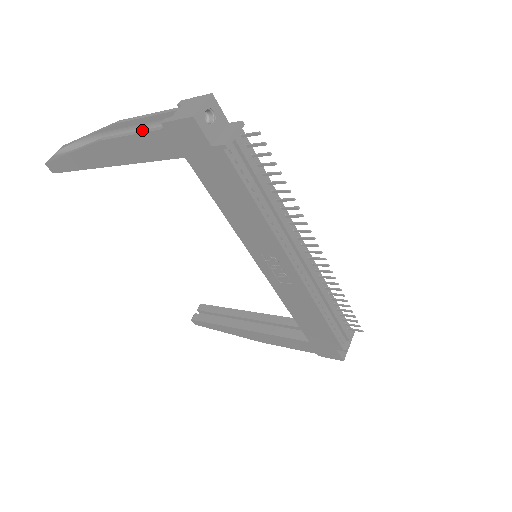
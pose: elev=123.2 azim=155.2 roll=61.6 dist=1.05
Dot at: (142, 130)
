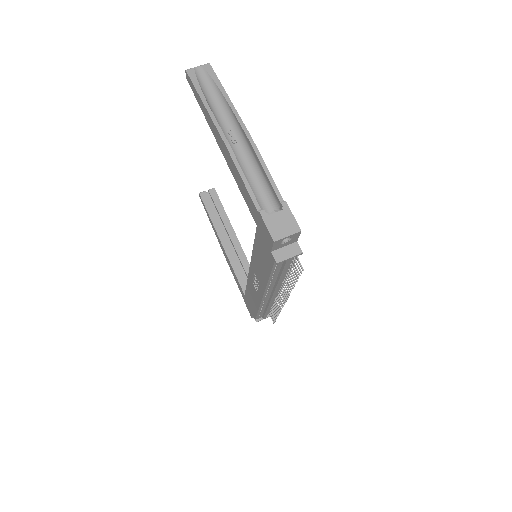
Dot at: (250, 187)
